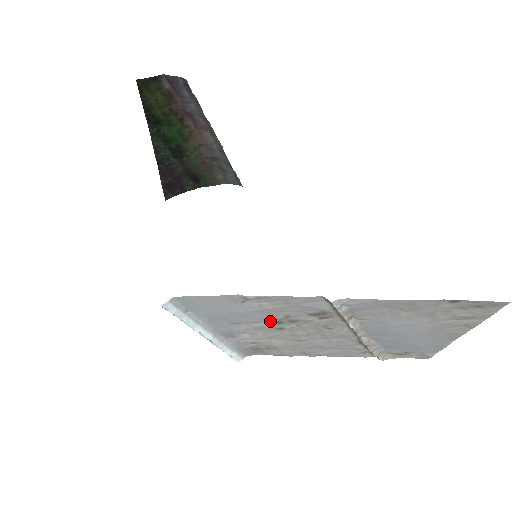
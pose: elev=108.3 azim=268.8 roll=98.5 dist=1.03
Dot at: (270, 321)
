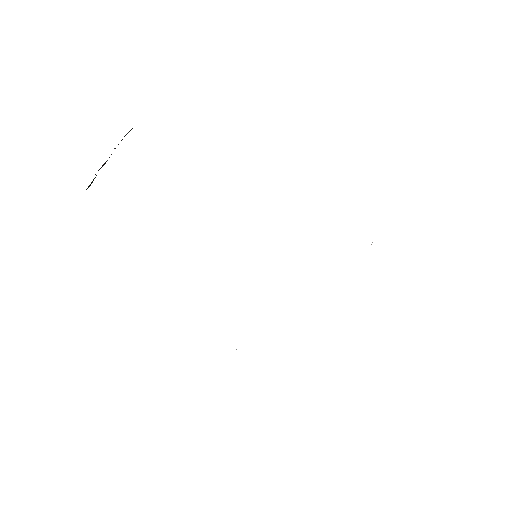
Dot at: occluded
